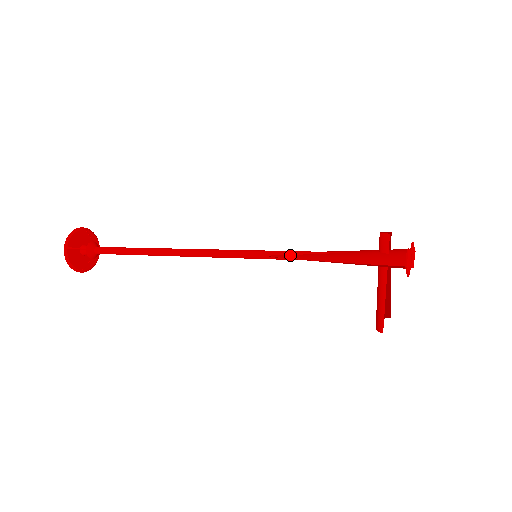
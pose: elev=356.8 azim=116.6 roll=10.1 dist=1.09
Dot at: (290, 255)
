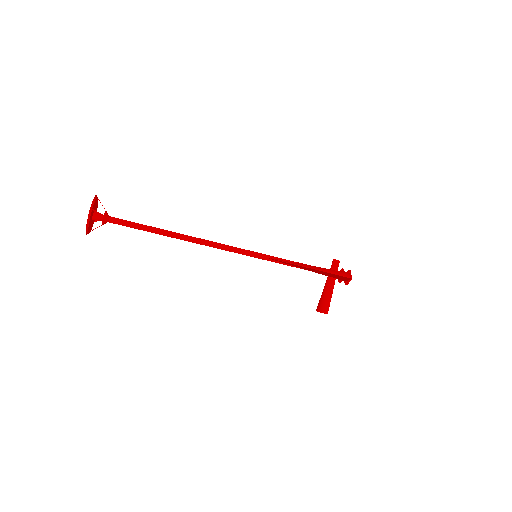
Dot at: (282, 260)
